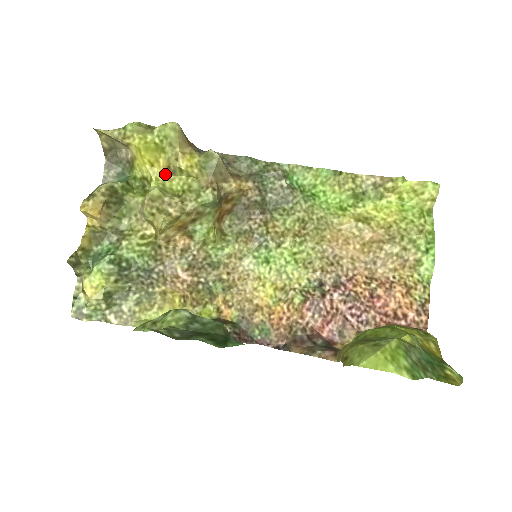
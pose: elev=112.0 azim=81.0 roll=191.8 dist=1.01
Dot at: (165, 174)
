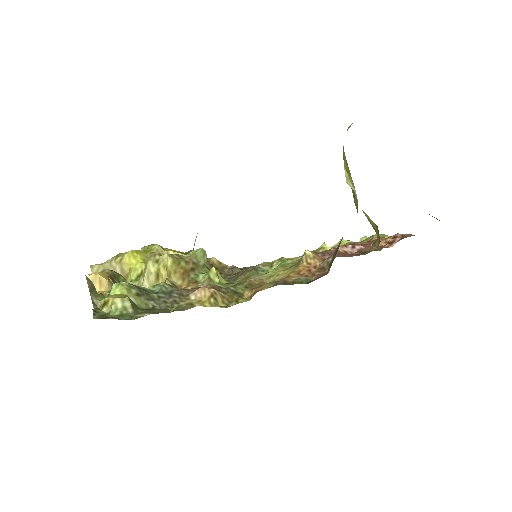
Dot at: occluded
